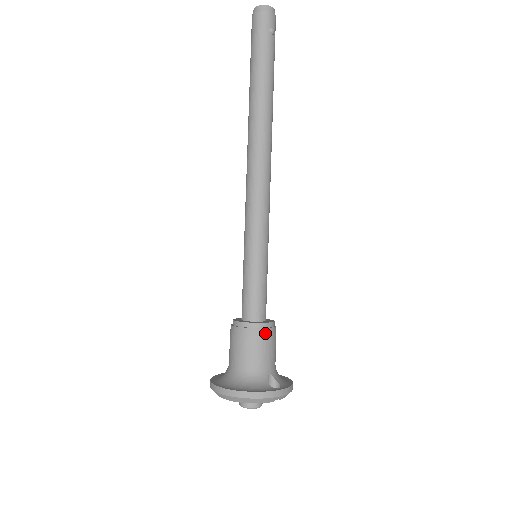
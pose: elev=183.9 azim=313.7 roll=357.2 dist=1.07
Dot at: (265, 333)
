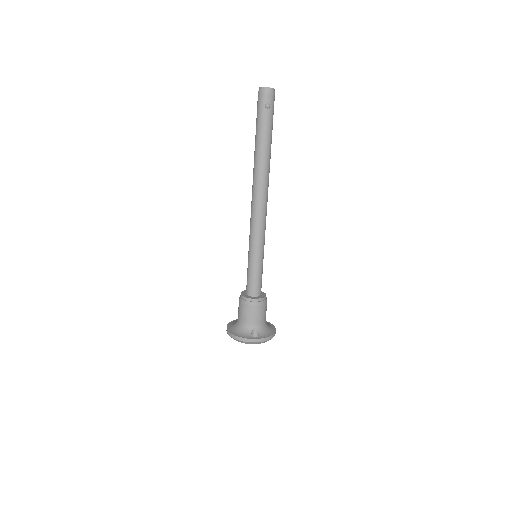
Dot at: (253, 305)
